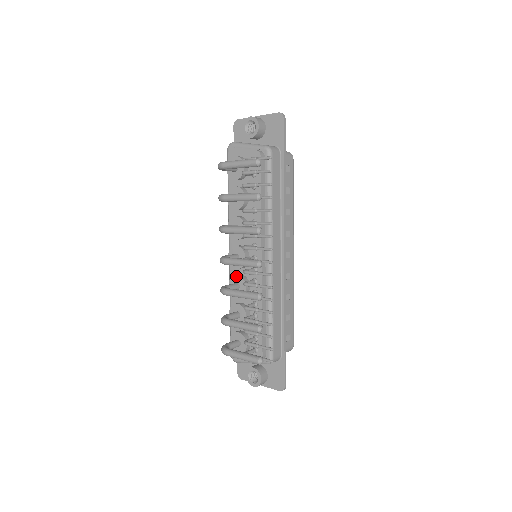
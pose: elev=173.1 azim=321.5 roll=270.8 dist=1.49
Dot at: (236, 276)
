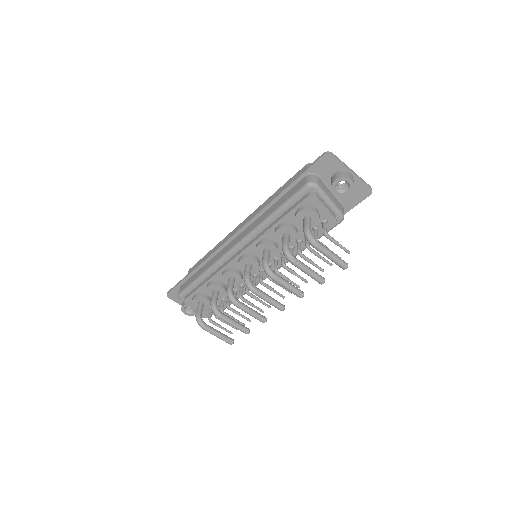
Dot at: (237, 274)
